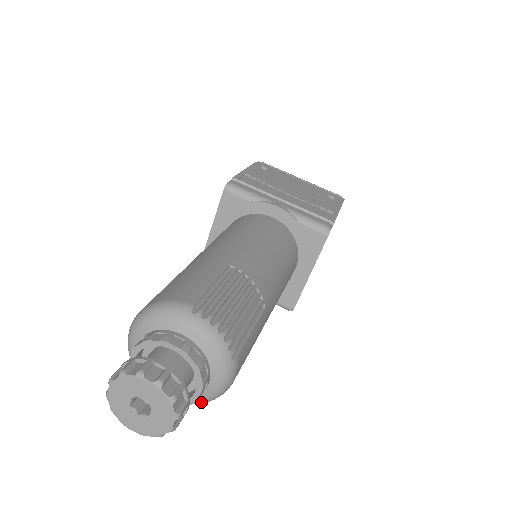
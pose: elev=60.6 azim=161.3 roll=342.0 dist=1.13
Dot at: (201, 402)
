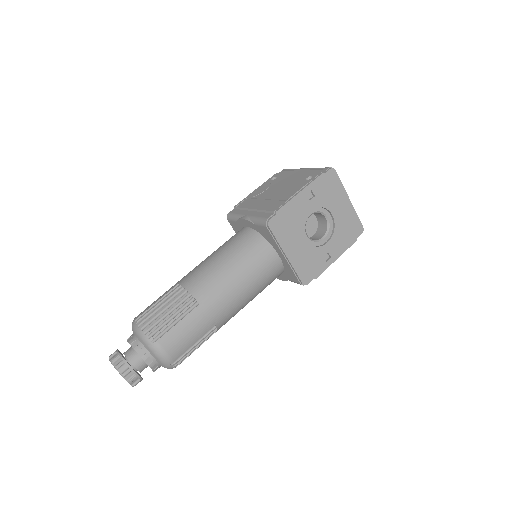
Dot at: (167, 367)
